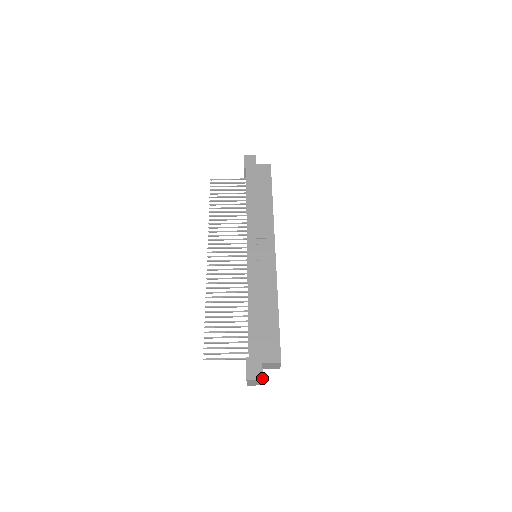
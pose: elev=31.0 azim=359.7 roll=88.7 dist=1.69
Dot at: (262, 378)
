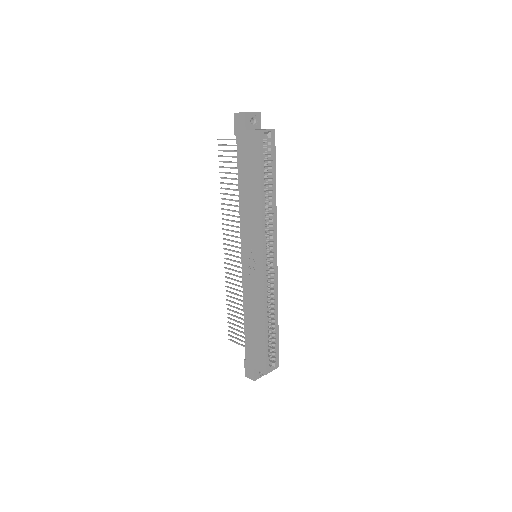
Dot at: (254, 380)
